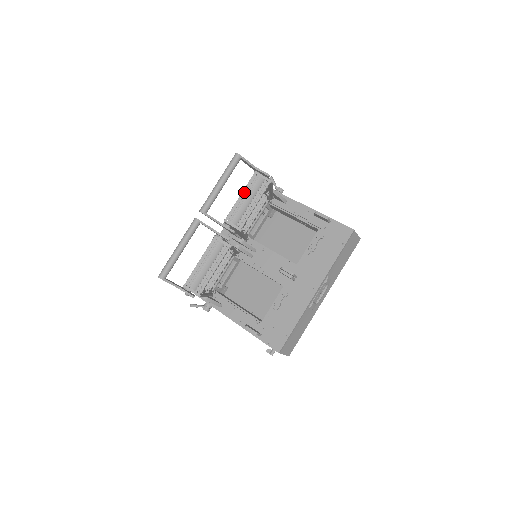
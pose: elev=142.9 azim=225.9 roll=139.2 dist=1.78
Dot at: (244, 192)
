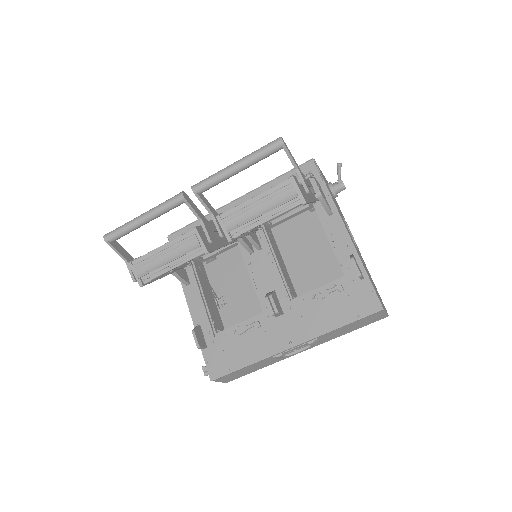
Dot at: (262, 195)
